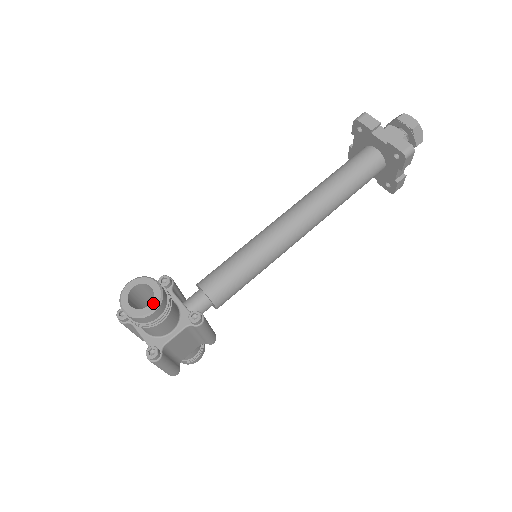
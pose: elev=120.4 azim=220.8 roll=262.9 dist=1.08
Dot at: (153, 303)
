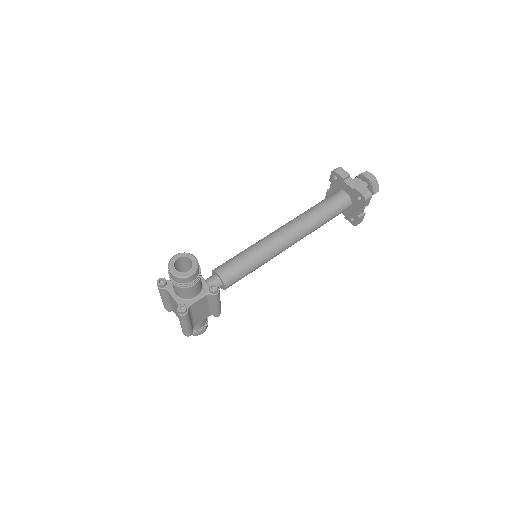
Dot at: (192, 269)
